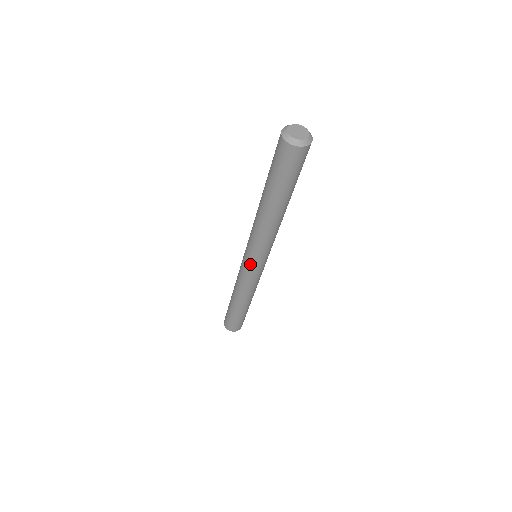
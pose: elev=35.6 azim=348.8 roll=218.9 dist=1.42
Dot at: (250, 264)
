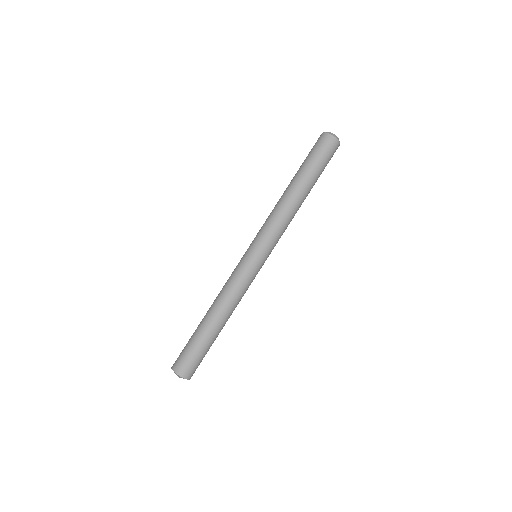
Dot at: (254, 255)
